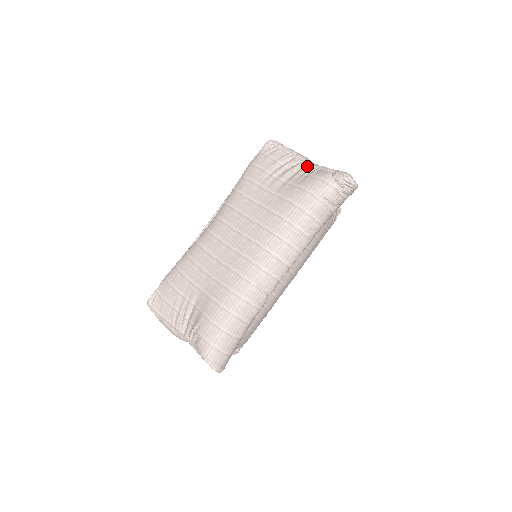
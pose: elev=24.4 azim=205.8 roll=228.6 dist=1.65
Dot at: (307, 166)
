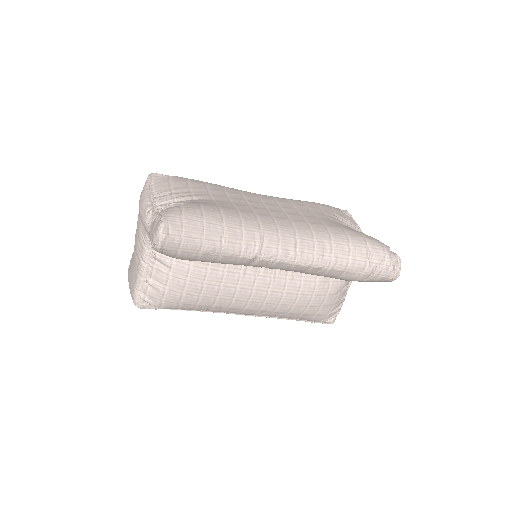
Dot at: occluded
